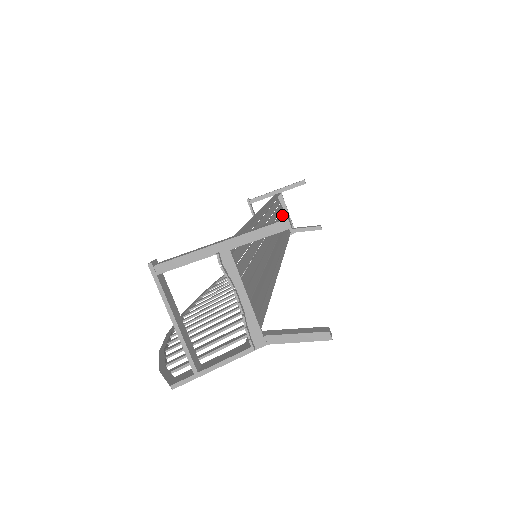
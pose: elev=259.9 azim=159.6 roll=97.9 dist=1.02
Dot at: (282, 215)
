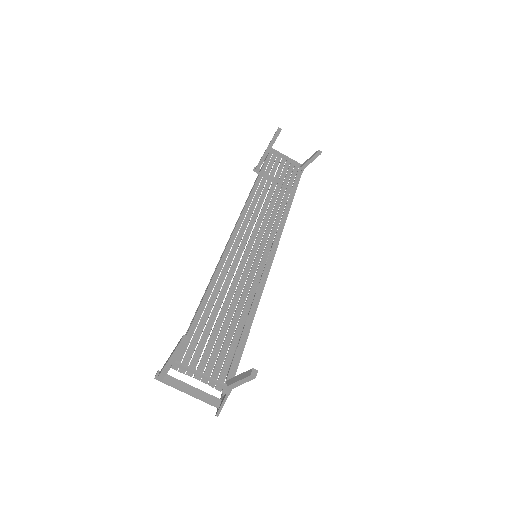
Dot at: (279, 173)
